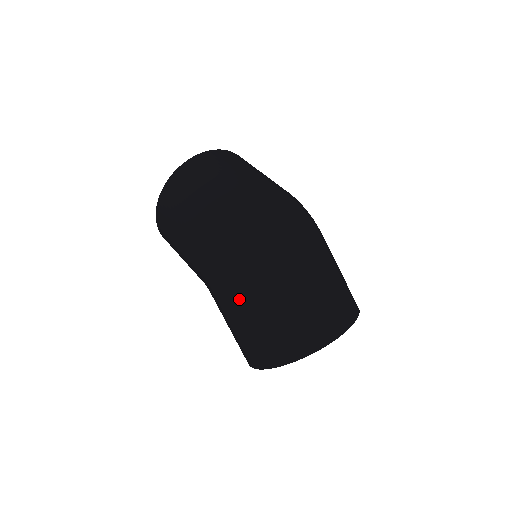
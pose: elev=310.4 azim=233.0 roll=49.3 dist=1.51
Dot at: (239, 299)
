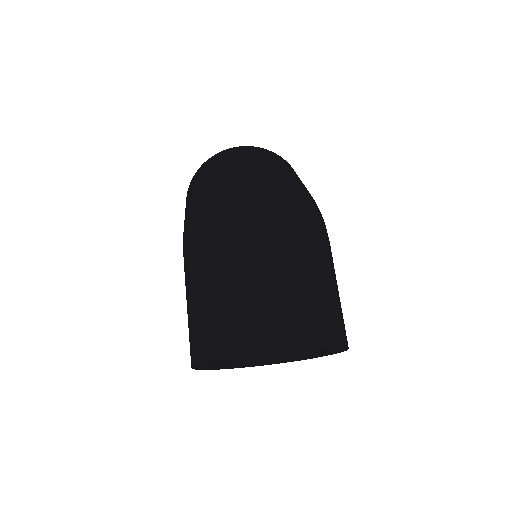
Dot at: (192, 269)
